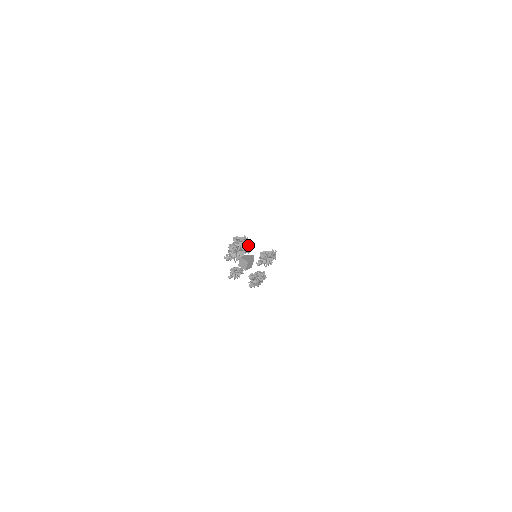
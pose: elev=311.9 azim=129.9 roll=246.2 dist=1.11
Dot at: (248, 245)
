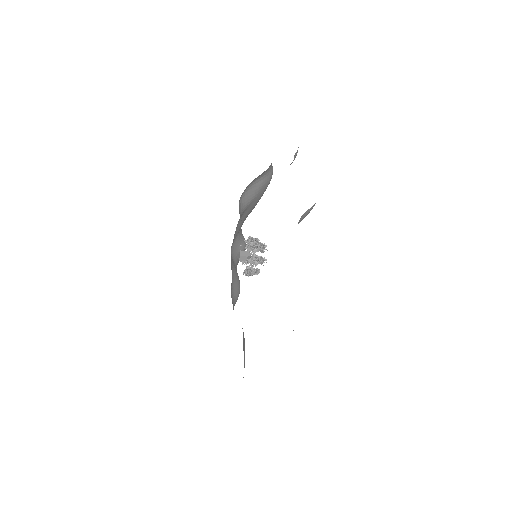
Dot at: (264, 247)
